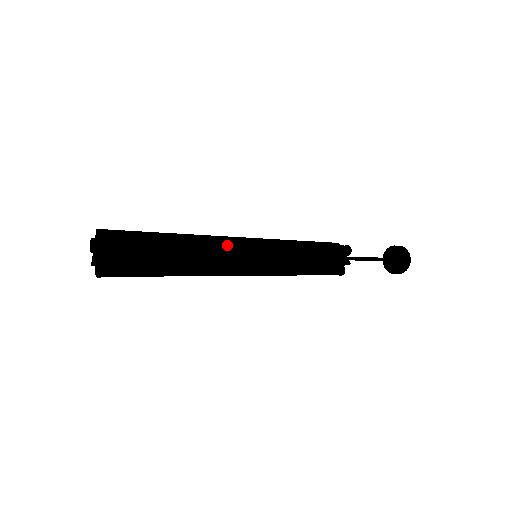
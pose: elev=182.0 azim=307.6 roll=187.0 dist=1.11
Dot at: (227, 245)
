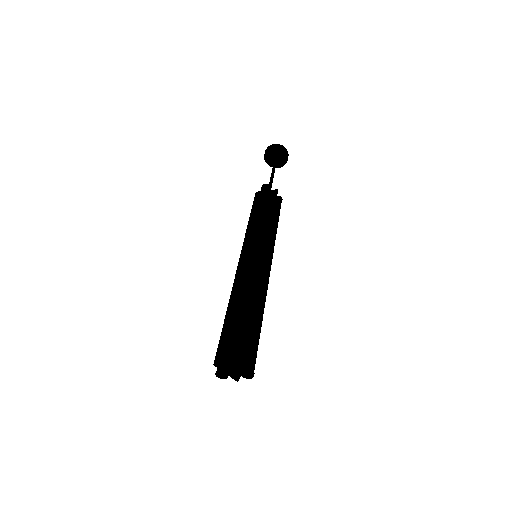
Dot at: occluded
